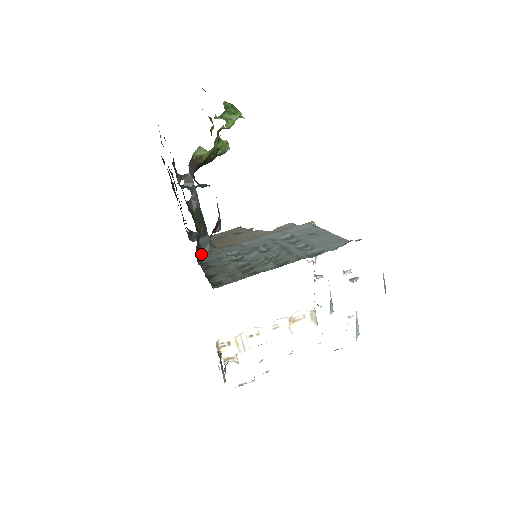
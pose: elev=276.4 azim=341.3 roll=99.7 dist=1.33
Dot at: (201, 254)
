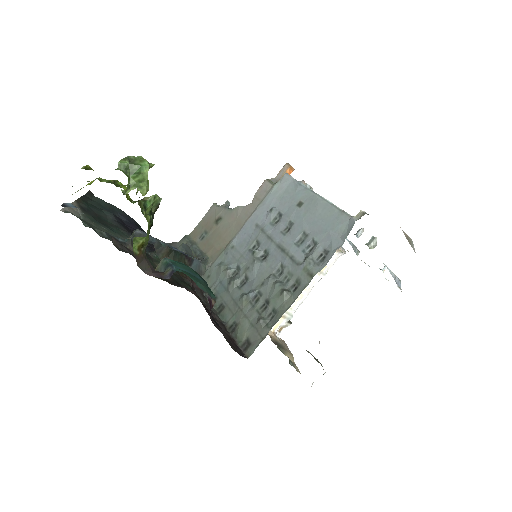
Dot at: occluded
